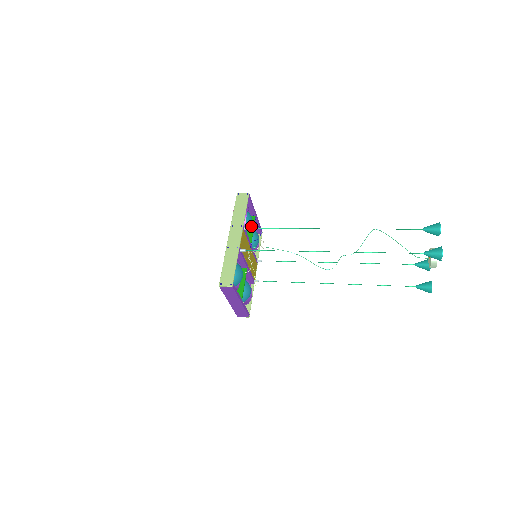
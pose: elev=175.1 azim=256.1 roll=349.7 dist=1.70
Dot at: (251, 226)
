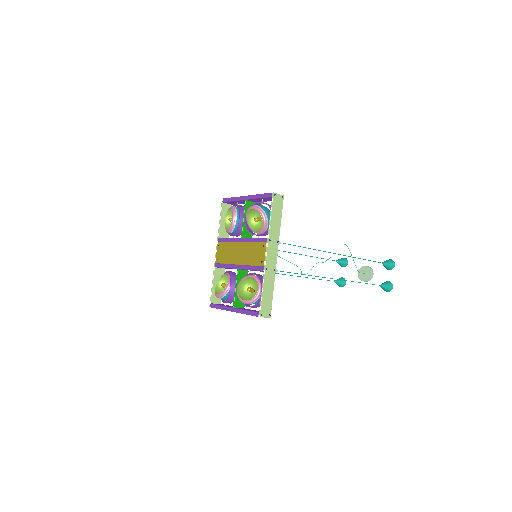
Dot at: occluded
